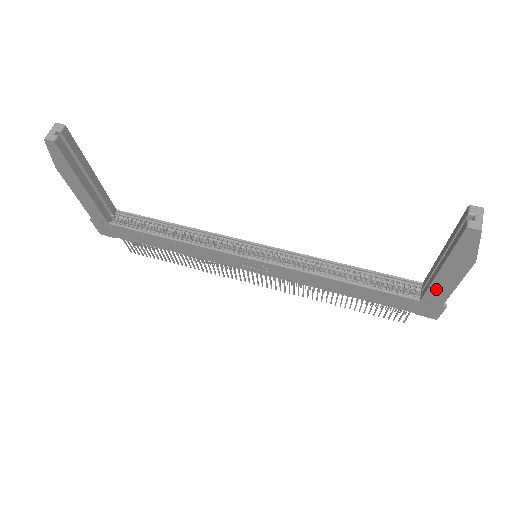
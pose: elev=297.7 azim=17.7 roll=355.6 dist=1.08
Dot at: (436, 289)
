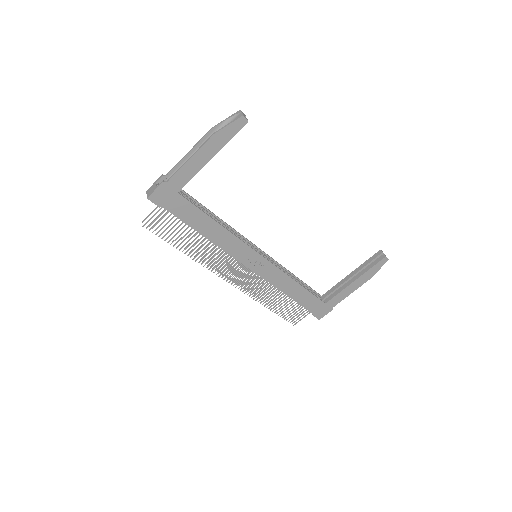
Dot at: (341, 294)
